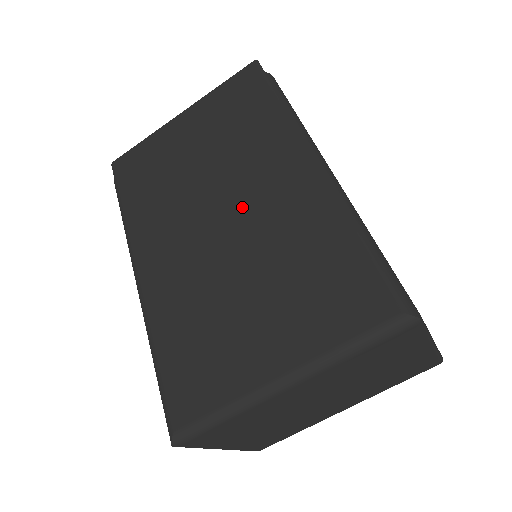
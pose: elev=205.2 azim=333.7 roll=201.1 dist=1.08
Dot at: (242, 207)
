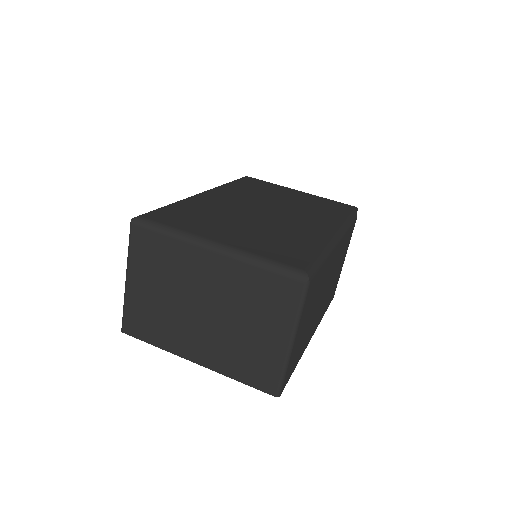
Dot at: (283, 216)
